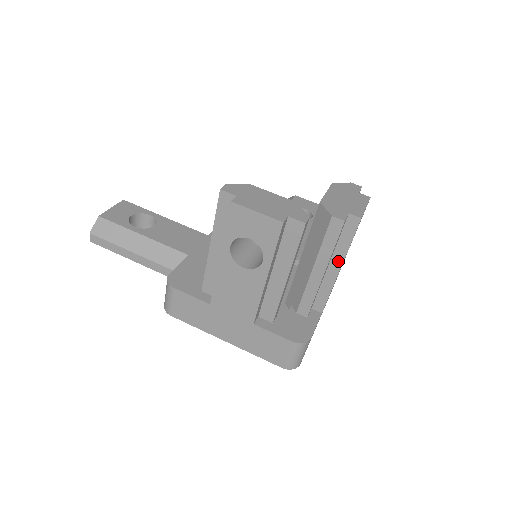
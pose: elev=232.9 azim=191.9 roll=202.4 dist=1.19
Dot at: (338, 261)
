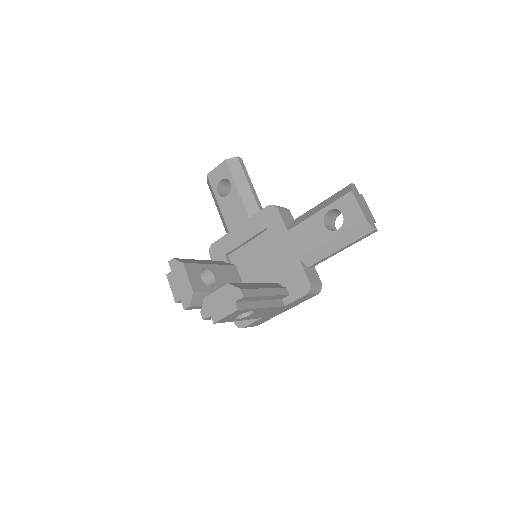
Dot at: occluded
